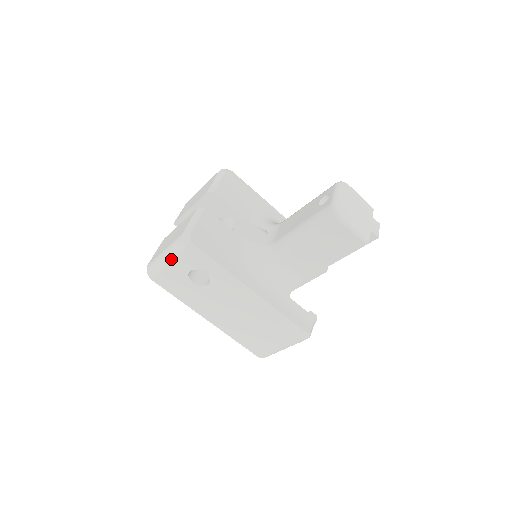
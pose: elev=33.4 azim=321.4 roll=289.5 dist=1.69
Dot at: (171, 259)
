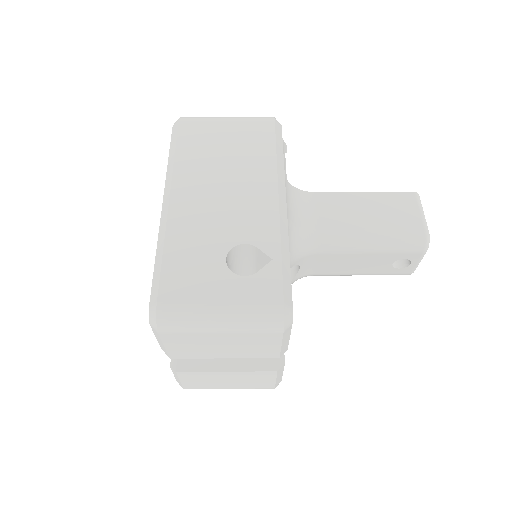
Dot at: occluded
